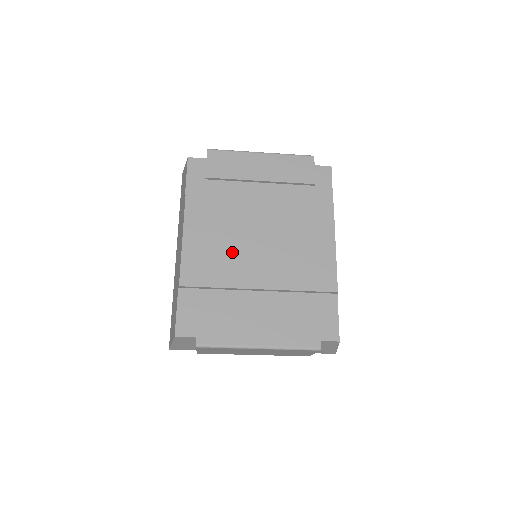
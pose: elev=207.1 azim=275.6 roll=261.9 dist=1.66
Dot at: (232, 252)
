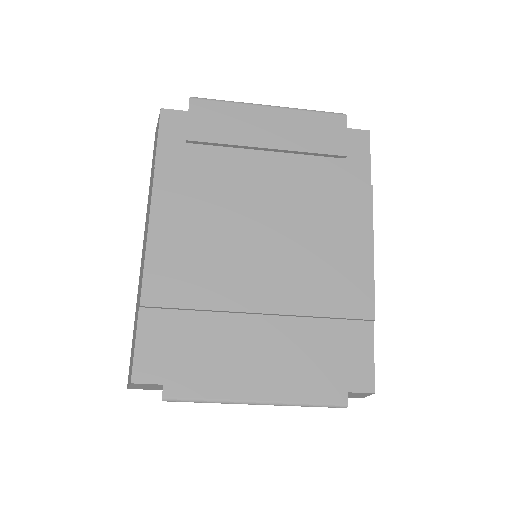
Dot at: (221, 255)
